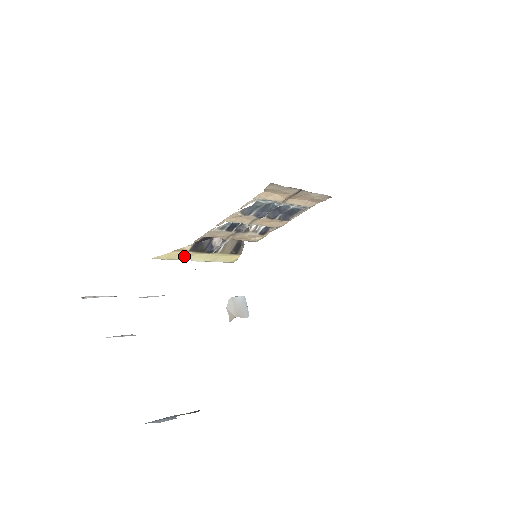
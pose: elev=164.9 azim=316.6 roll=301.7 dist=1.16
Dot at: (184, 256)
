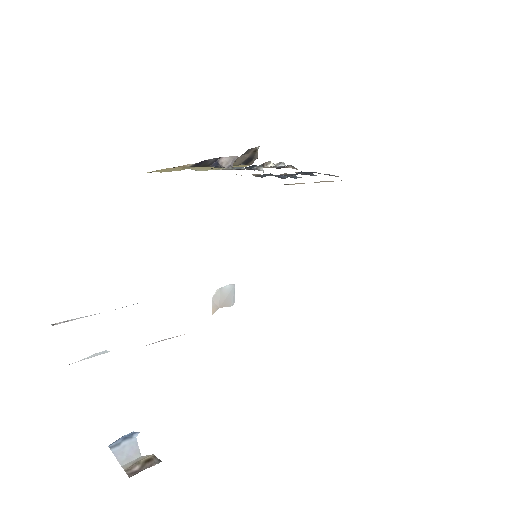
Dot at: (183, 169)
